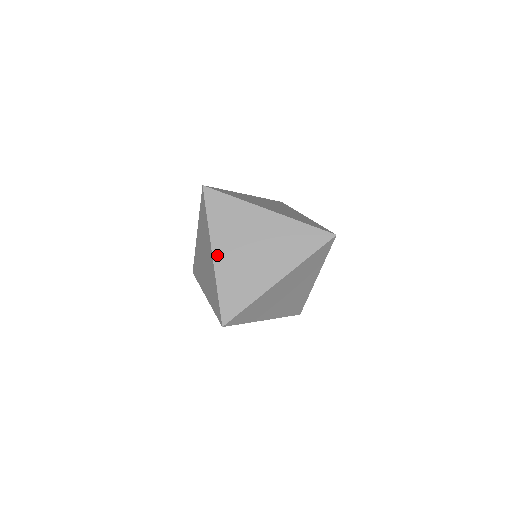
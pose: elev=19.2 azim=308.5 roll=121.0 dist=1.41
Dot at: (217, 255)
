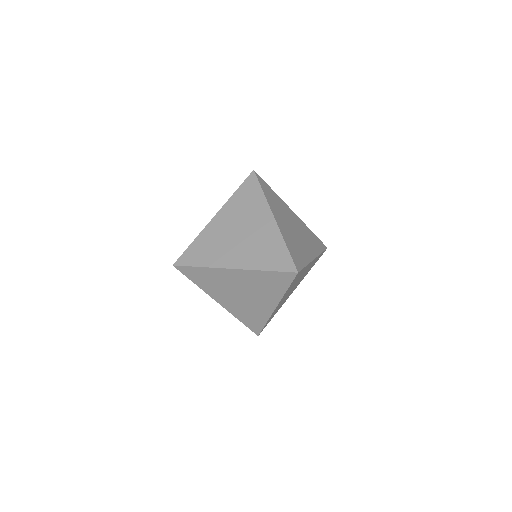
Dot at: (234, 265)
